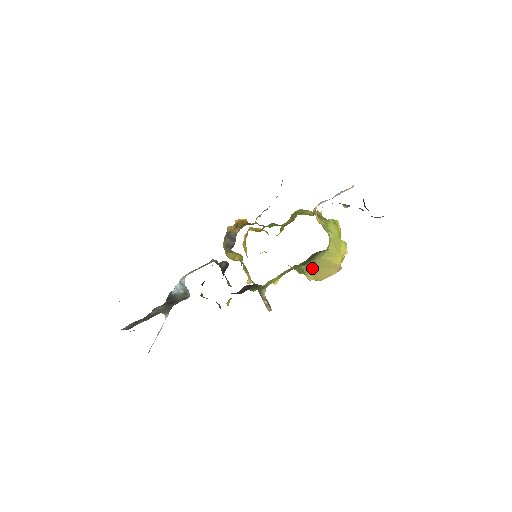
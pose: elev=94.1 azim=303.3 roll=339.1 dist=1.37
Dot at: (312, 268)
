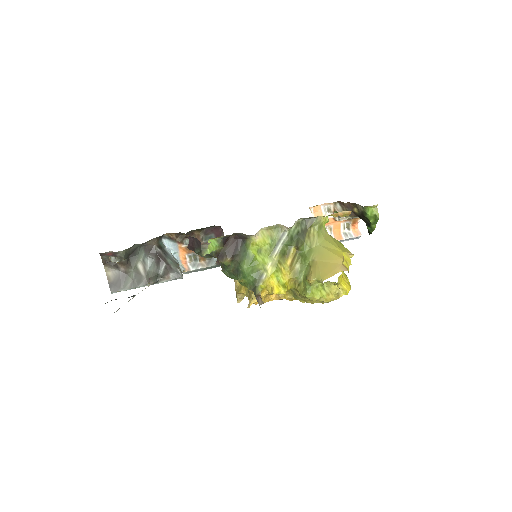
Dot at: (312, 263)
